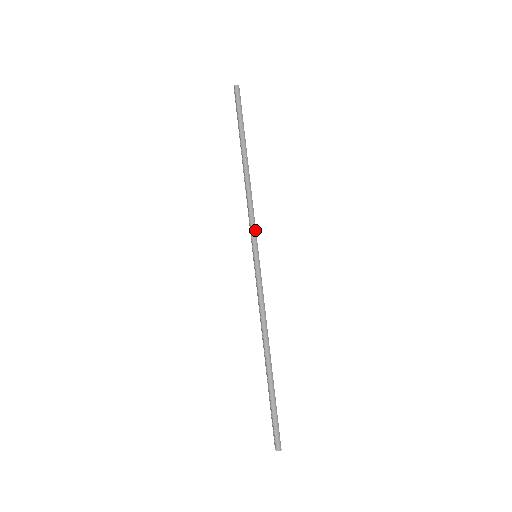
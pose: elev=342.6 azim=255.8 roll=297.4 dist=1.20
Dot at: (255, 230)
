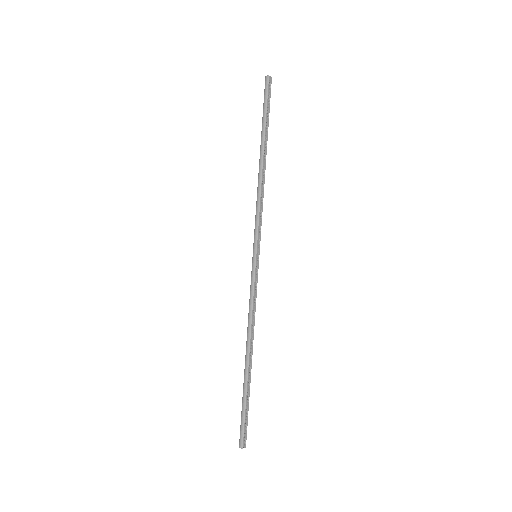
Dot at: (257, 230)
